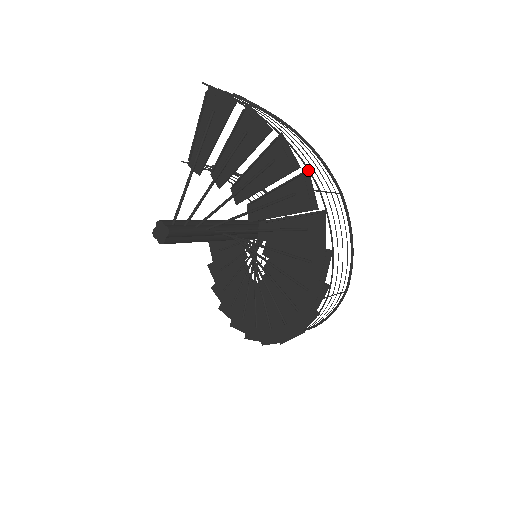
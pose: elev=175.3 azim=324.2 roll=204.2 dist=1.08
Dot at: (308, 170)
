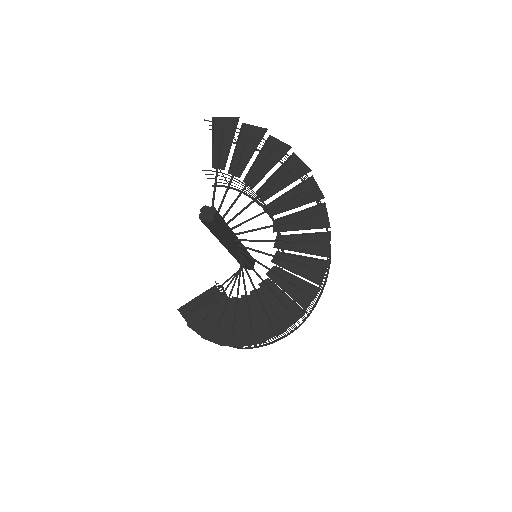
Dot at: (294, 153)
